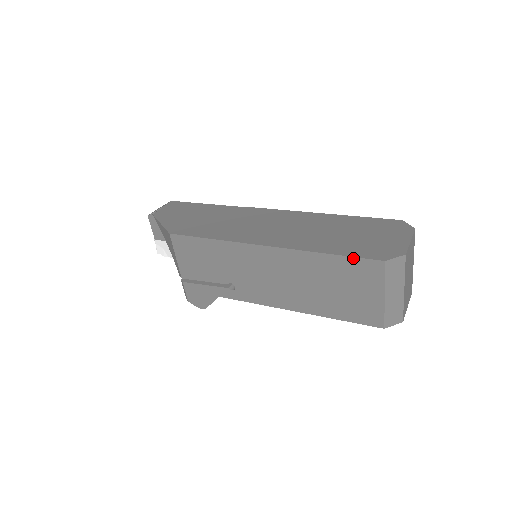
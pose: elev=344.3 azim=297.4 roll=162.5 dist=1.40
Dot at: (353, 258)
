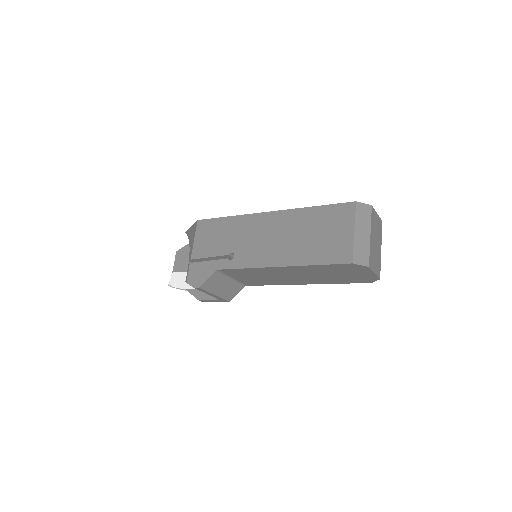
Dot at: (333, 205)
